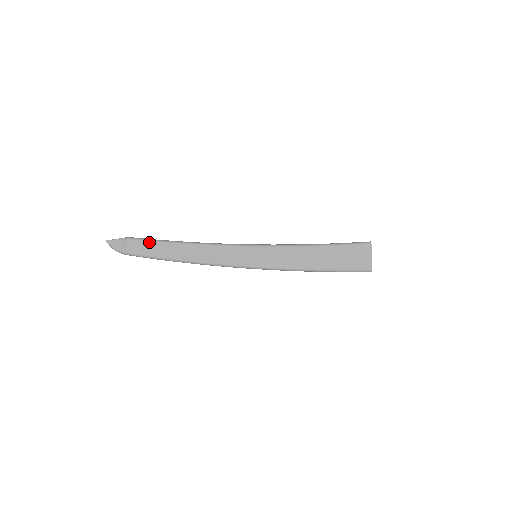
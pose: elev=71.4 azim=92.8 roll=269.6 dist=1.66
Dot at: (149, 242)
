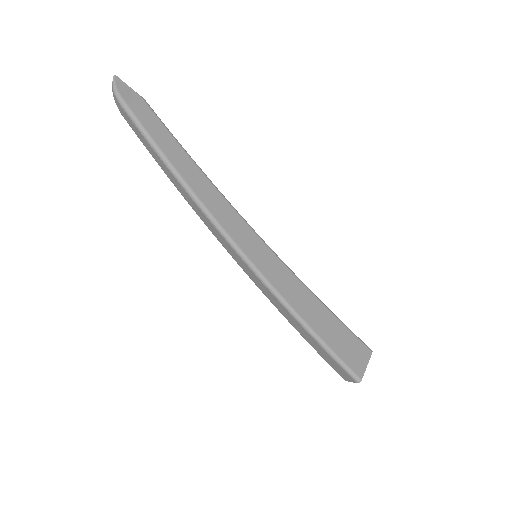
Dot at: (163, 125)
